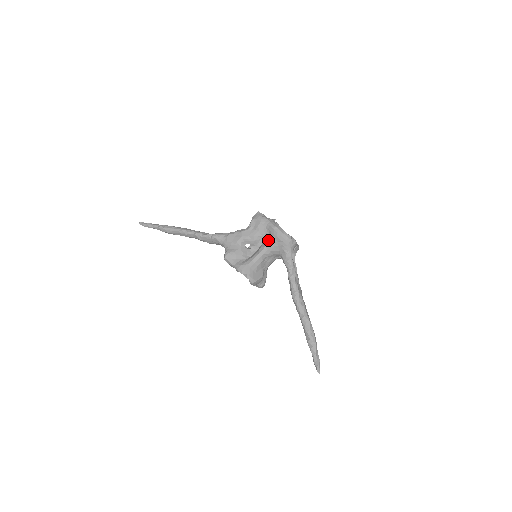
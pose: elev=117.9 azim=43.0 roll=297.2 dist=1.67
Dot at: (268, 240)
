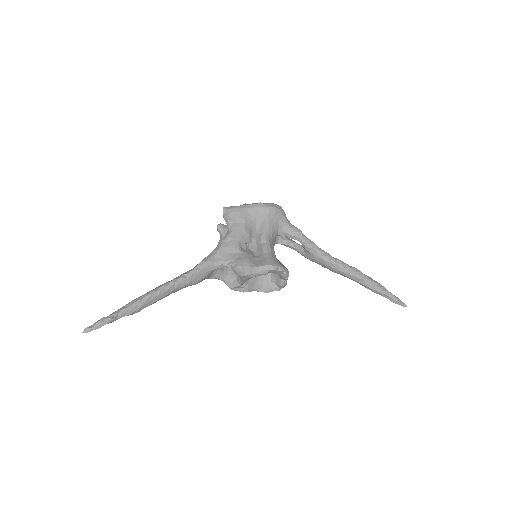
Dot at: (262, 223)
